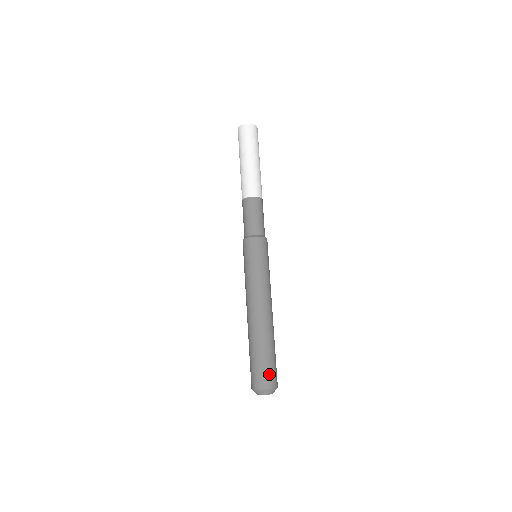
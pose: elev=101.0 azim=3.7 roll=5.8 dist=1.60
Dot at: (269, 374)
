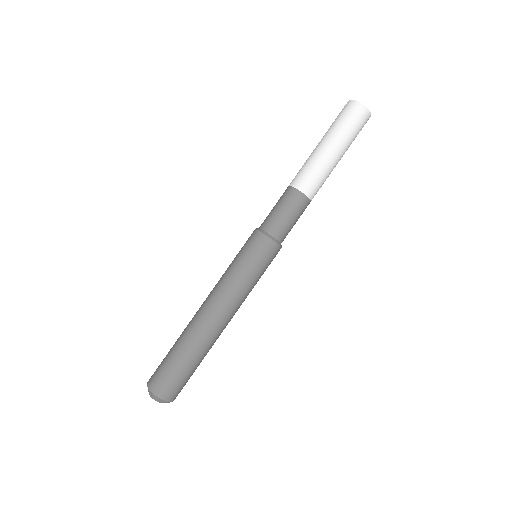
Dot at: (175, 386)
